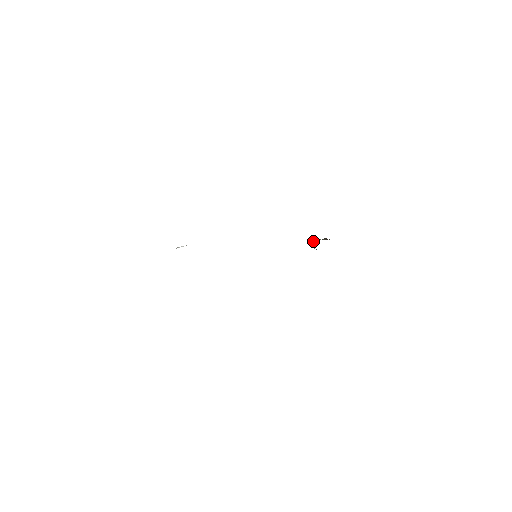
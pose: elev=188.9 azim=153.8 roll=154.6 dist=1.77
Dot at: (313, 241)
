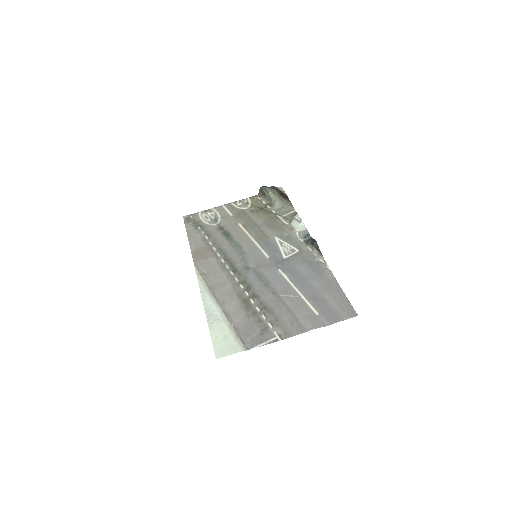
Dot at: (272, 197)
